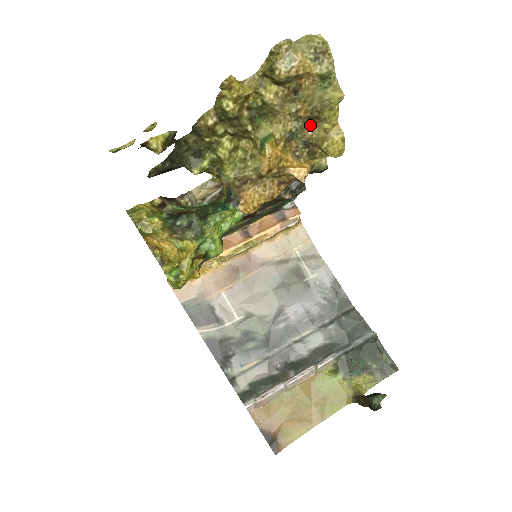
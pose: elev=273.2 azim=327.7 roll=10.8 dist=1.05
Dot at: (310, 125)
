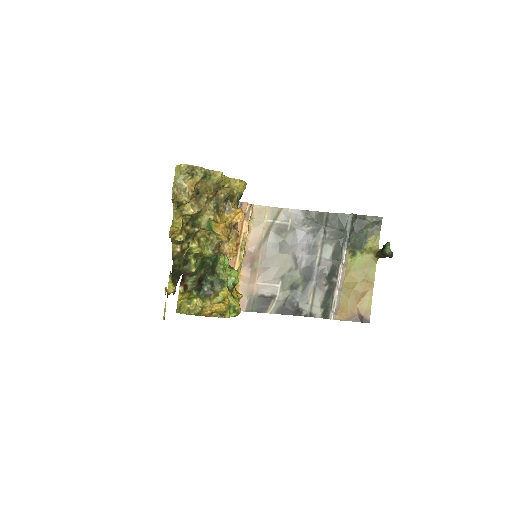
Dot at: (218, 193)
